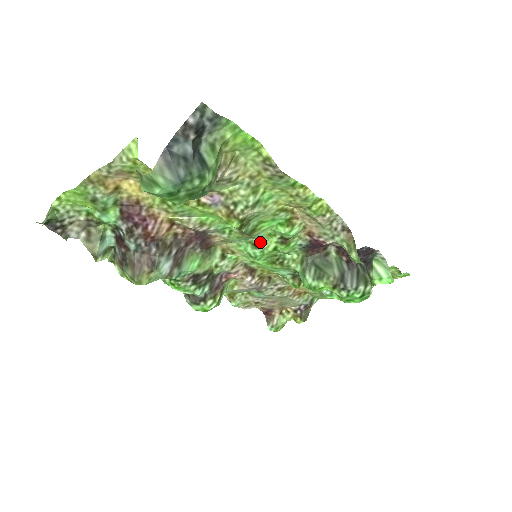
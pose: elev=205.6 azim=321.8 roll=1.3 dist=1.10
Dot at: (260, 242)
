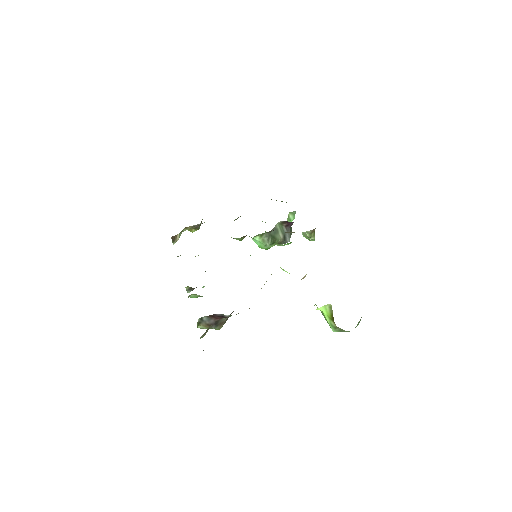
Dot at: occluded
